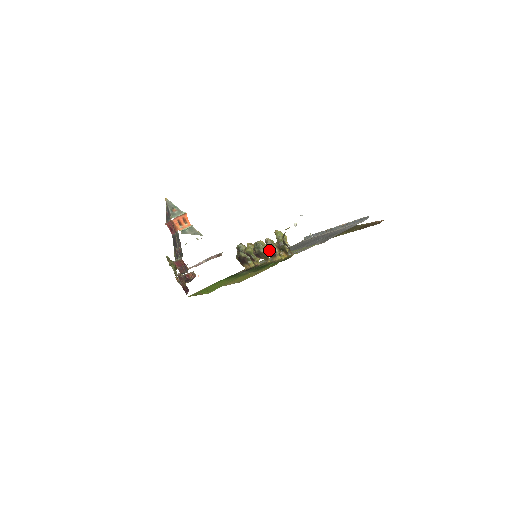
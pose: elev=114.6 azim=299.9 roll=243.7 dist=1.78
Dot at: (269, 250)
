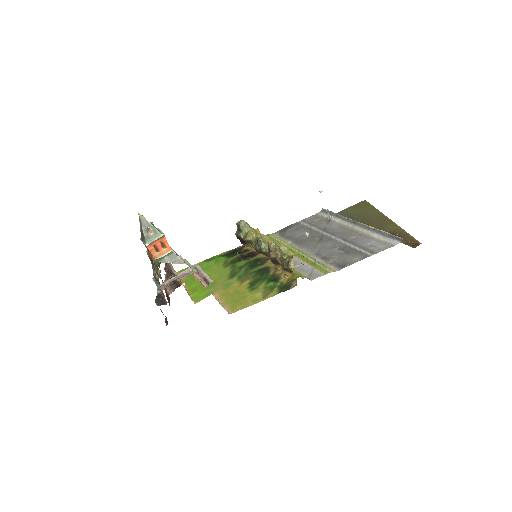
Dot at: (271, 258)
